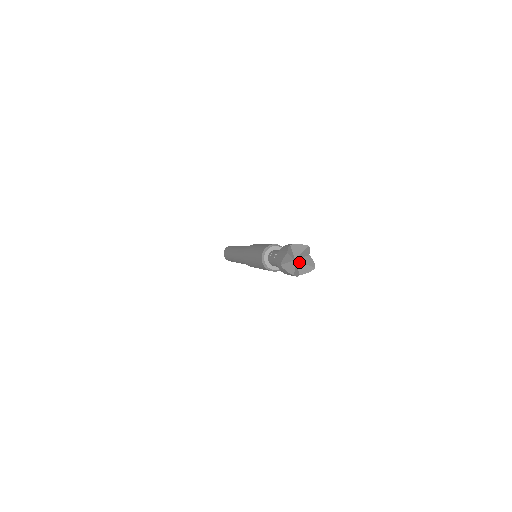
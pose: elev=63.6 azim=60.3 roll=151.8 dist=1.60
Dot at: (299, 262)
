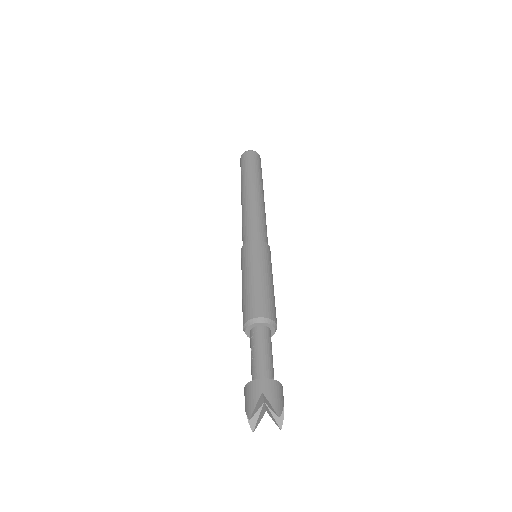
Dot at: (267, 408)
